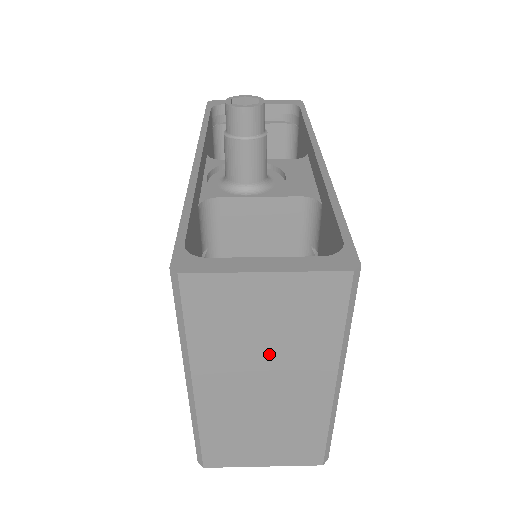
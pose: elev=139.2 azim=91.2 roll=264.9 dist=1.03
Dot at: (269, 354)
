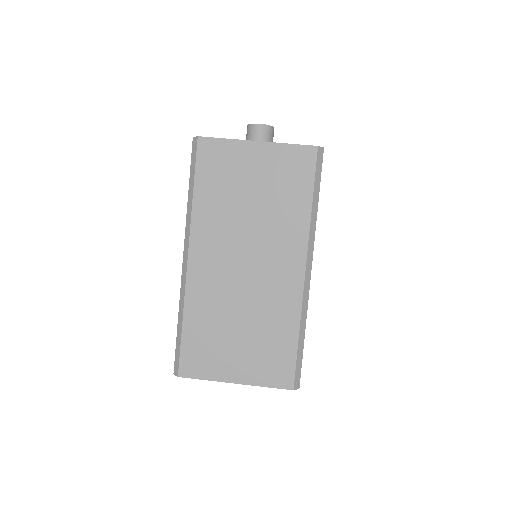
Dot at: (253, 224)
